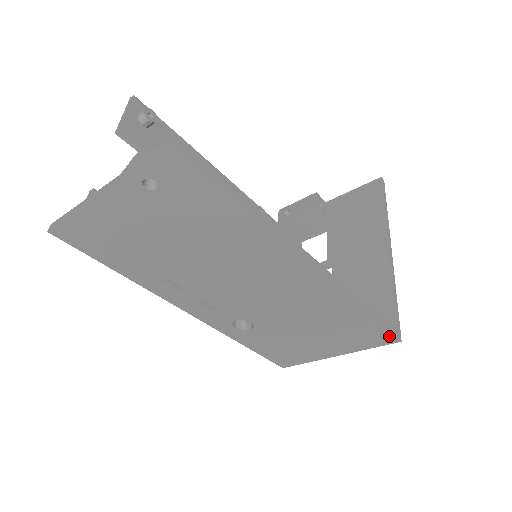
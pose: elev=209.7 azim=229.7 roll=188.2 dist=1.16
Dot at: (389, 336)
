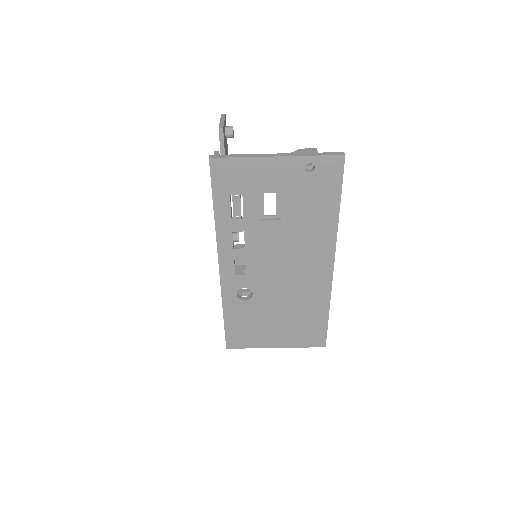
Dot at: (323, 339)
